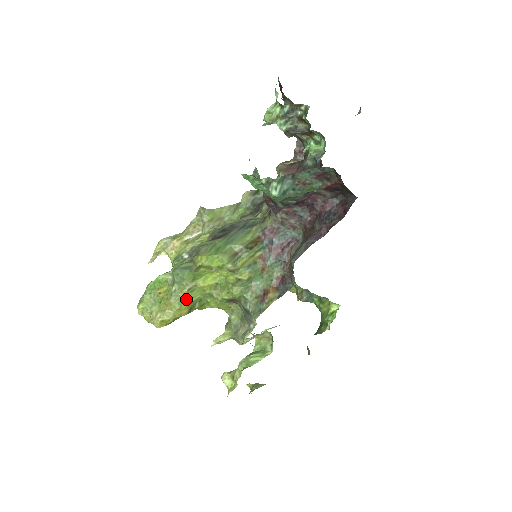
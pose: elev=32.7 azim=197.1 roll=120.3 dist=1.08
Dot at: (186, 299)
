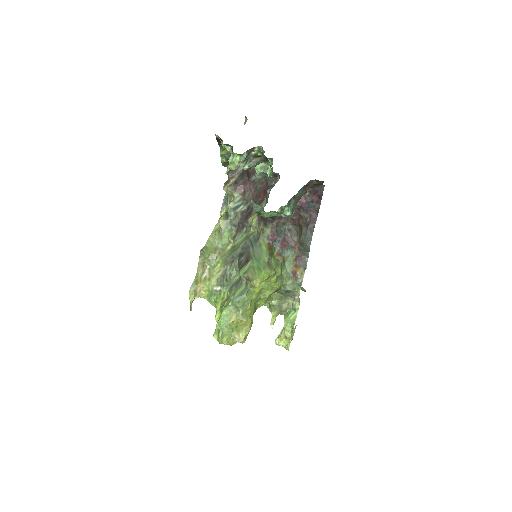
Dot at: (250, 312)
